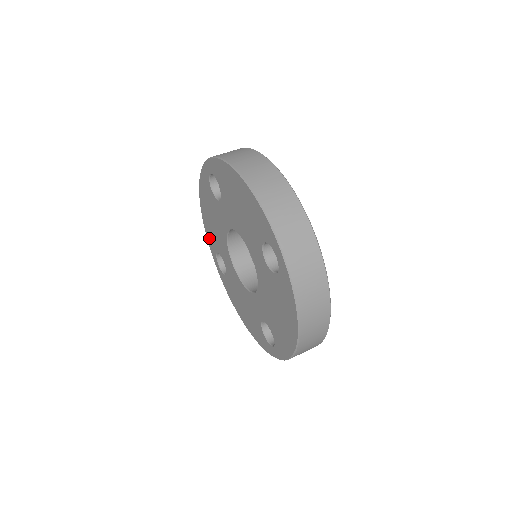
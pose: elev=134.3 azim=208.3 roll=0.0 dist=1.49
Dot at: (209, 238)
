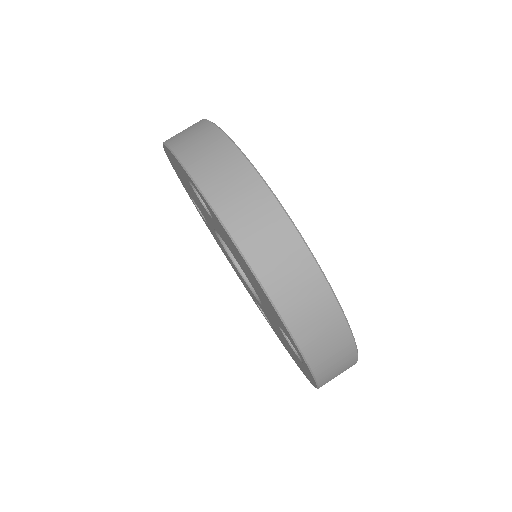
Dot at: (178, 176)
